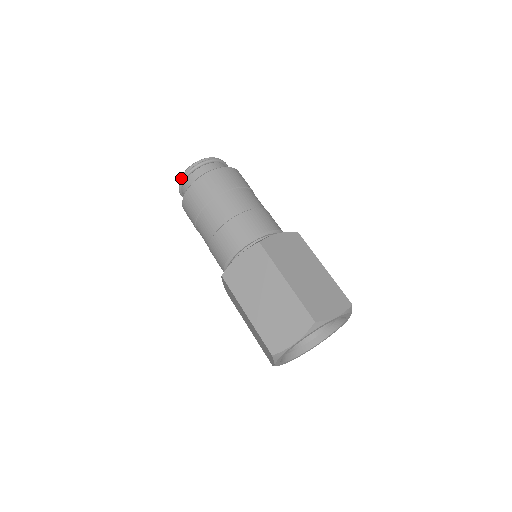
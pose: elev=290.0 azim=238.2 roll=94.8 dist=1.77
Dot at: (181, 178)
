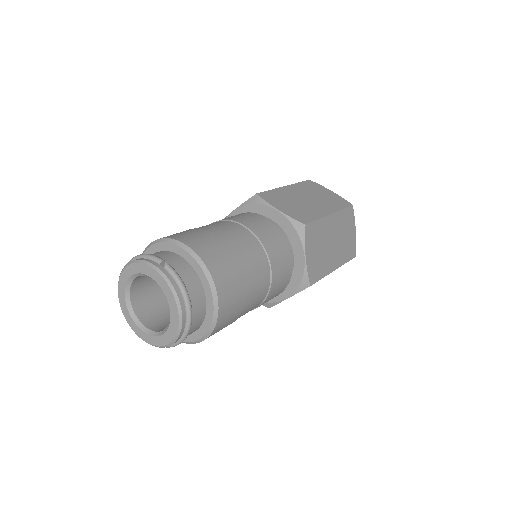
Dot at: (161, 347)
